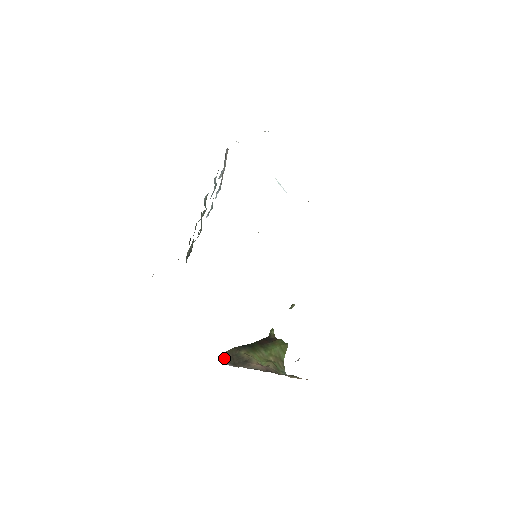
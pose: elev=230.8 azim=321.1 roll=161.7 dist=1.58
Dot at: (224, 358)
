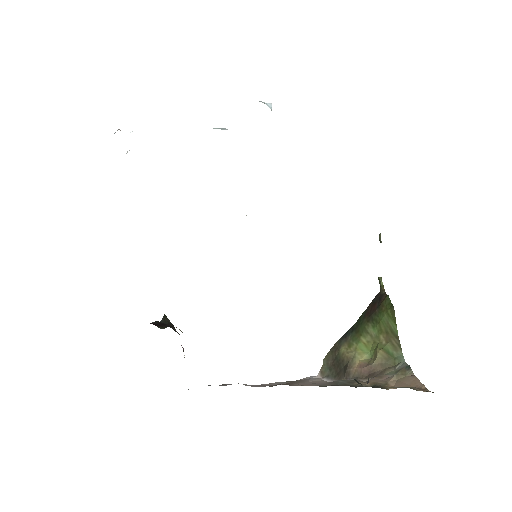
Dot at: (323, 372)
